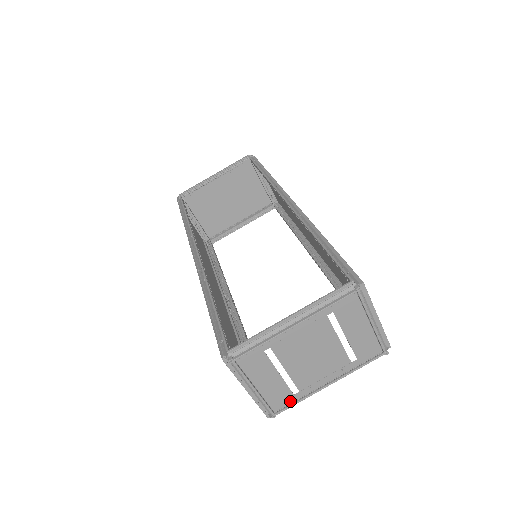
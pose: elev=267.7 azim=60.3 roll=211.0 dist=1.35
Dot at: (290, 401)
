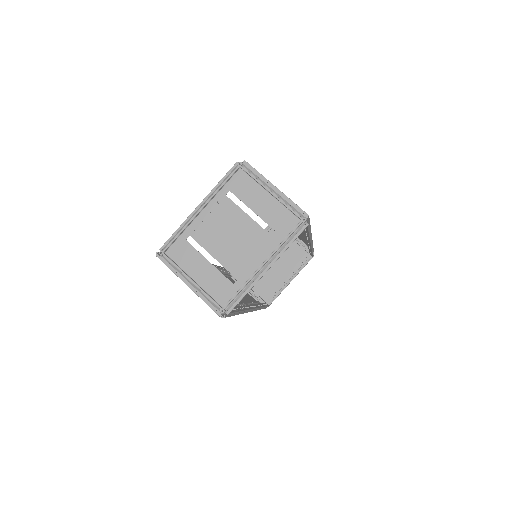
Dot at: (233, 292)
